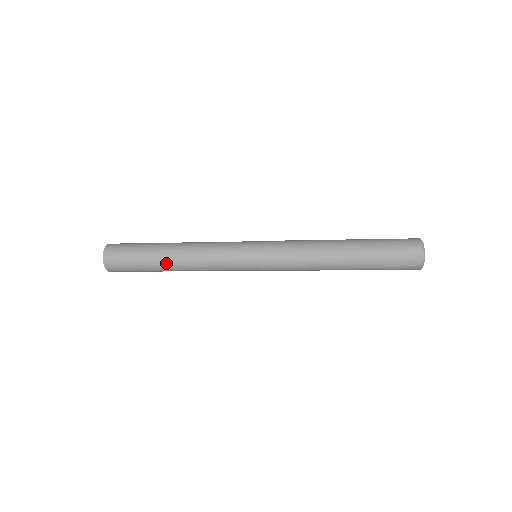
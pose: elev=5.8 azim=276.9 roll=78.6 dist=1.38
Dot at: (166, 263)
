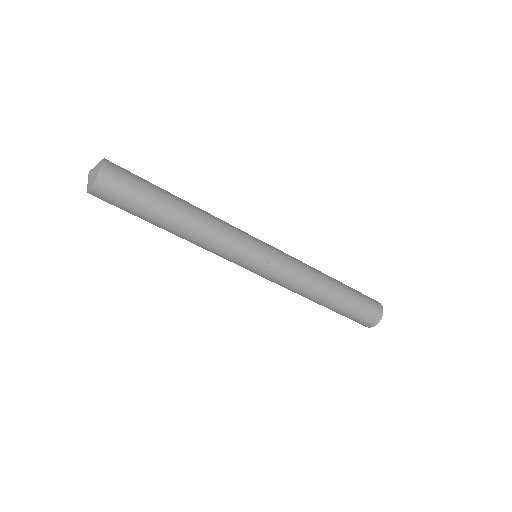
Dot at: (172, 221)
